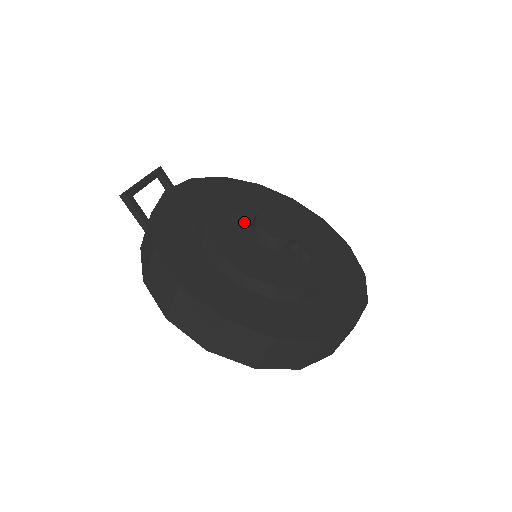
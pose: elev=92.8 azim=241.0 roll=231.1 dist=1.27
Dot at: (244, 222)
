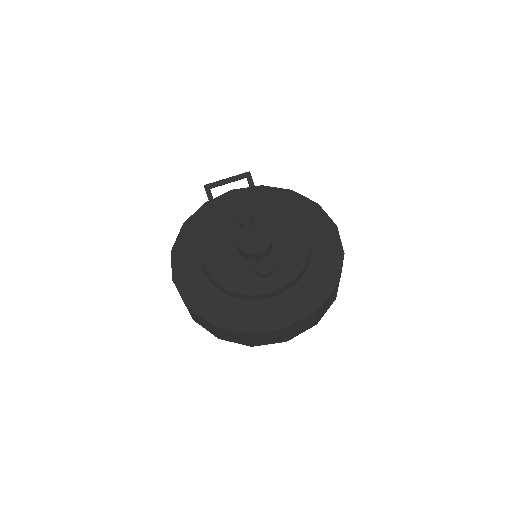
Dot at: occluded
